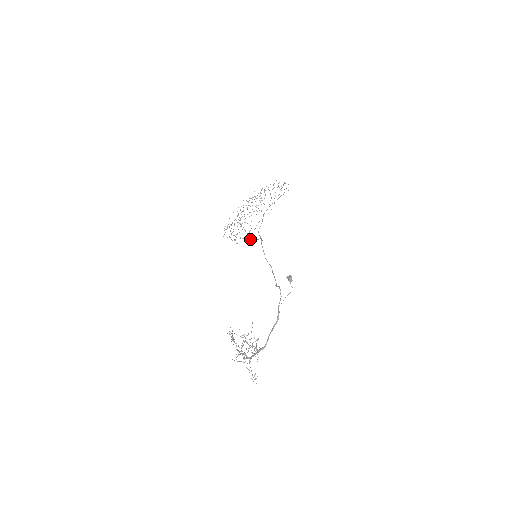
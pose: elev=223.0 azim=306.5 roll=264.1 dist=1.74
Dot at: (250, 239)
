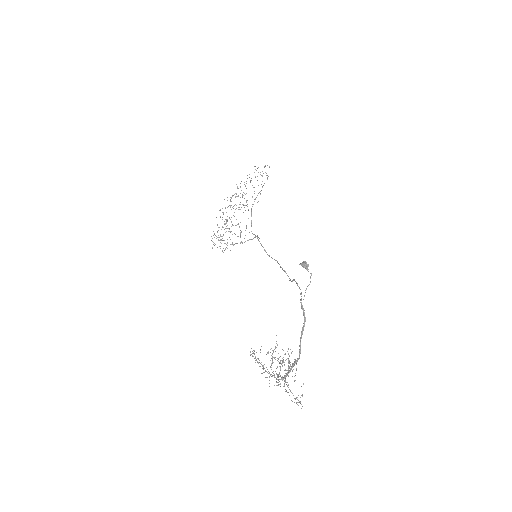
Dot at: (244, 242)
